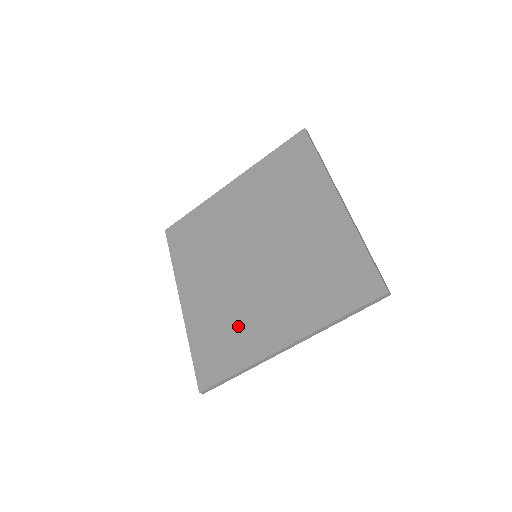
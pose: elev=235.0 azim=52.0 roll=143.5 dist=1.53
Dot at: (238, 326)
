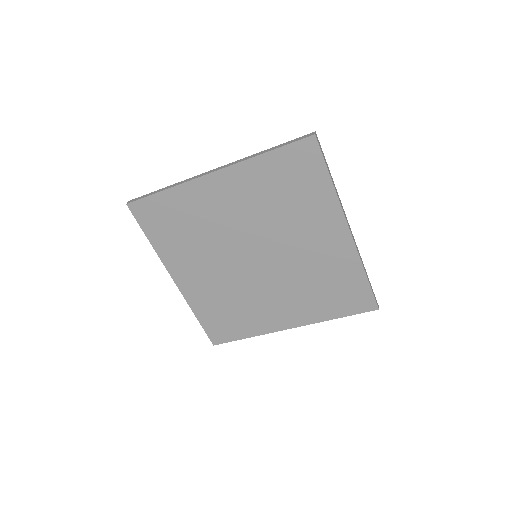
Dot at: (245, 310)
